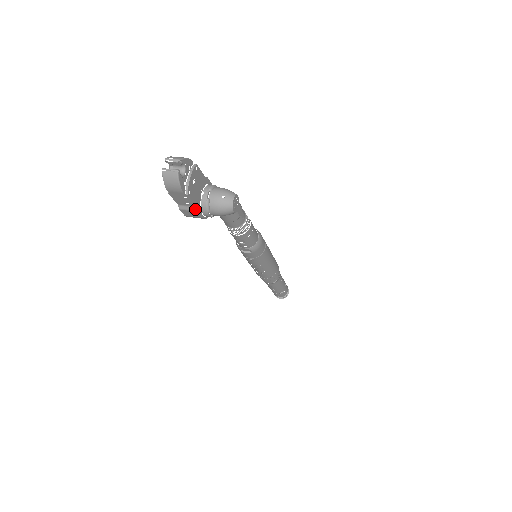
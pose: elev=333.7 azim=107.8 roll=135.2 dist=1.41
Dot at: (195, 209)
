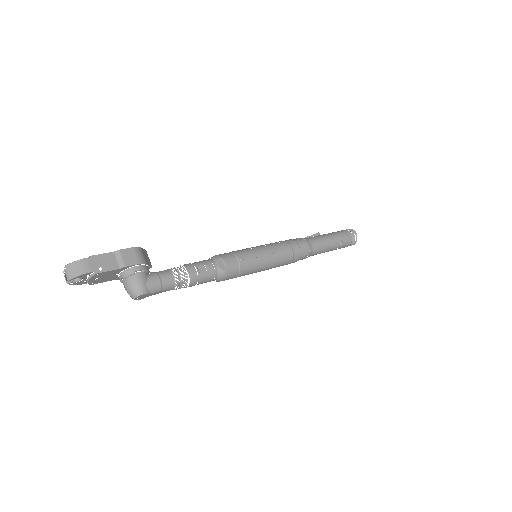
Dot at: (114, 278)
